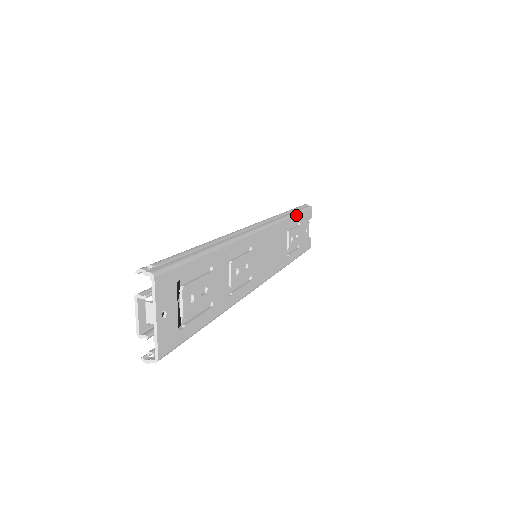
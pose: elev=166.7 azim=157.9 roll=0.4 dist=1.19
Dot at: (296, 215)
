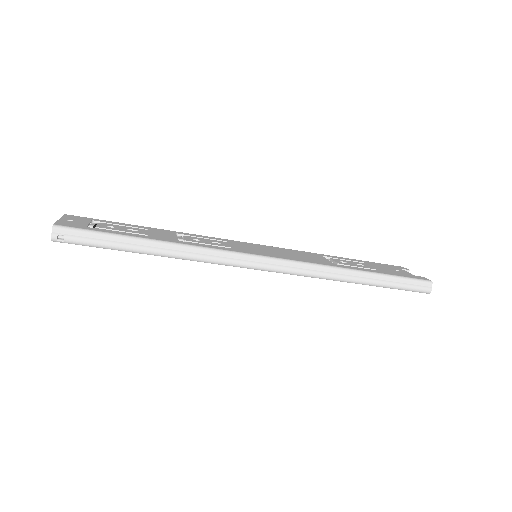
Dot at: occluded
